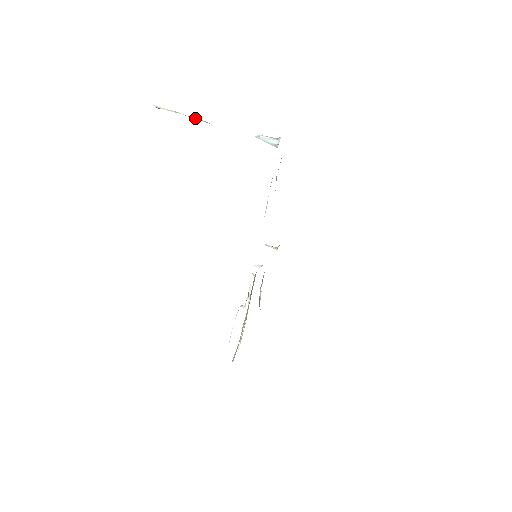
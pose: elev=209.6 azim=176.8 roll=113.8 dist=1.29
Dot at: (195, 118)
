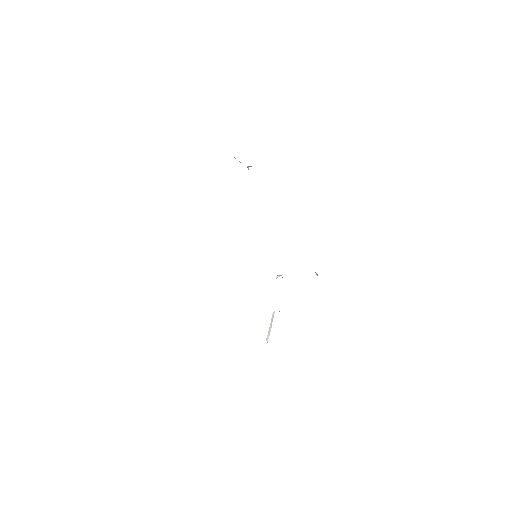
Dot at: occluded
